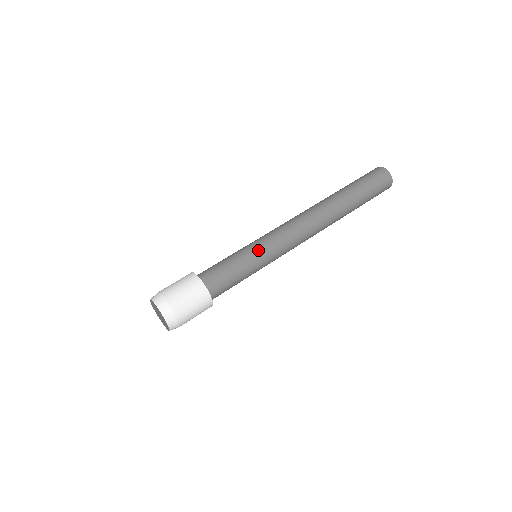
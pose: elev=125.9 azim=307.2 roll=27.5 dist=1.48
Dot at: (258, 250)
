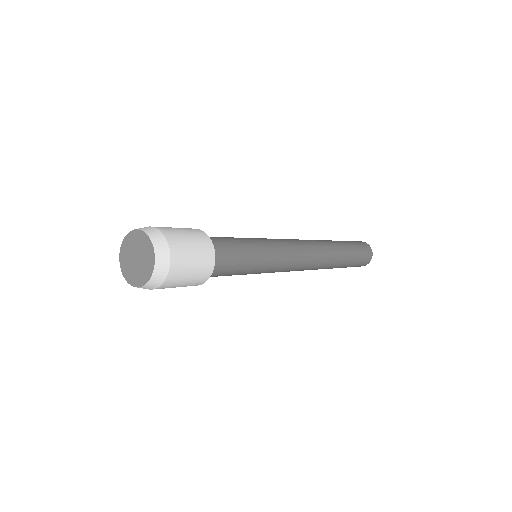
Dot at: occluded
